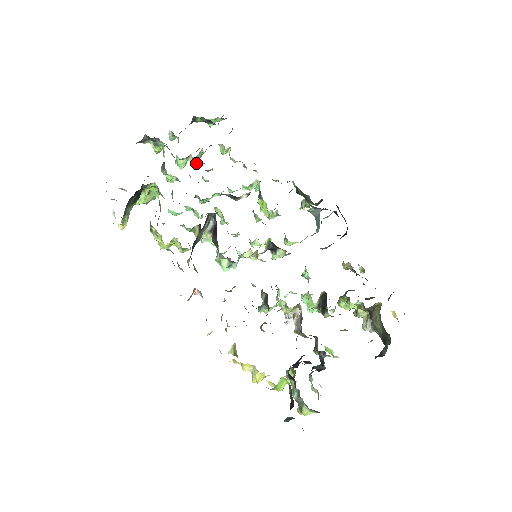
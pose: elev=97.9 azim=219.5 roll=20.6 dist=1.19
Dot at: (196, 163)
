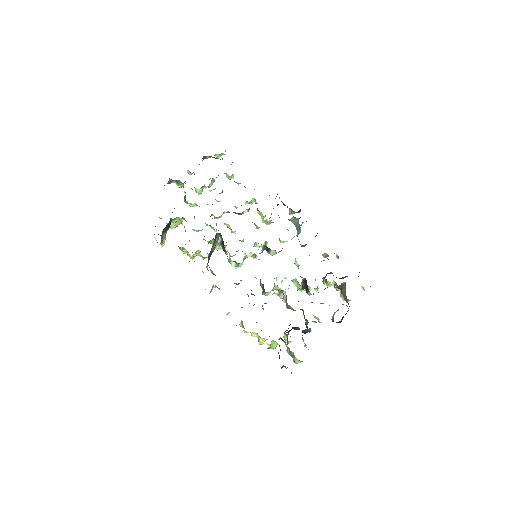
Dot at: (209, 190)
